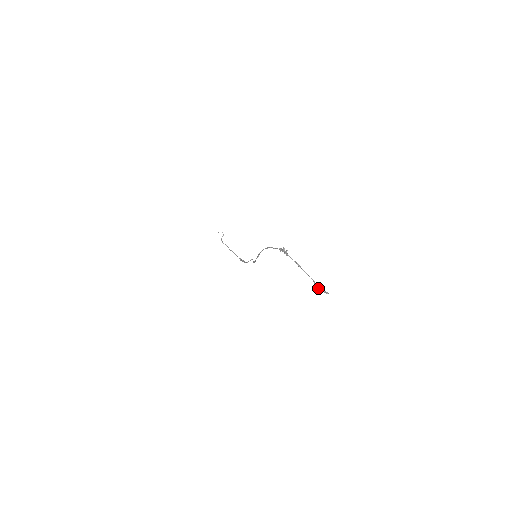
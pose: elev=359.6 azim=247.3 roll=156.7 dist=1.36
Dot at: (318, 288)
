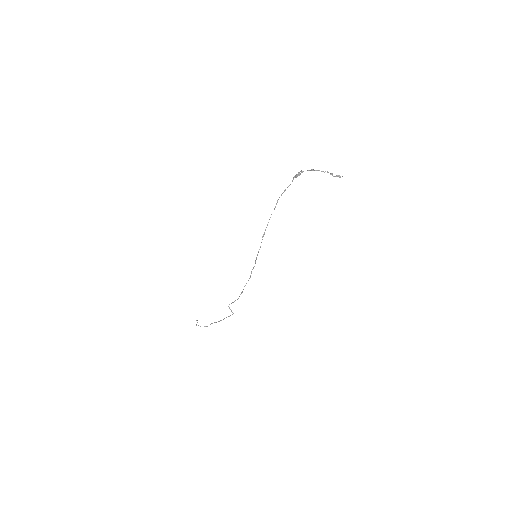
Dot at: (335, 176)
